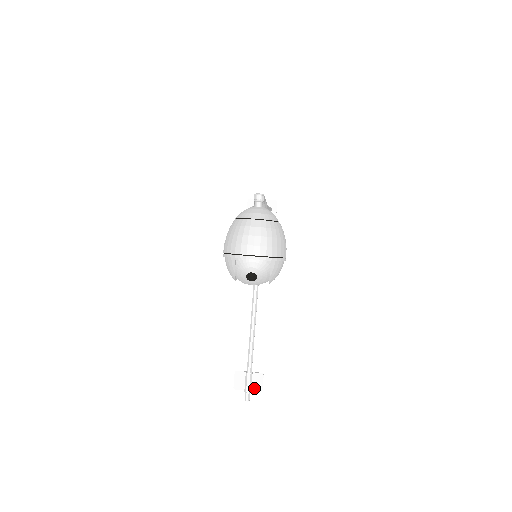
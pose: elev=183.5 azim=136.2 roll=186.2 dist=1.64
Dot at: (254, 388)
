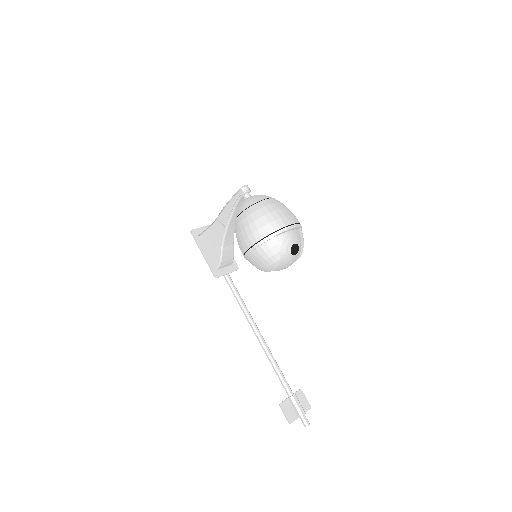
Dot at: (304, 409)
